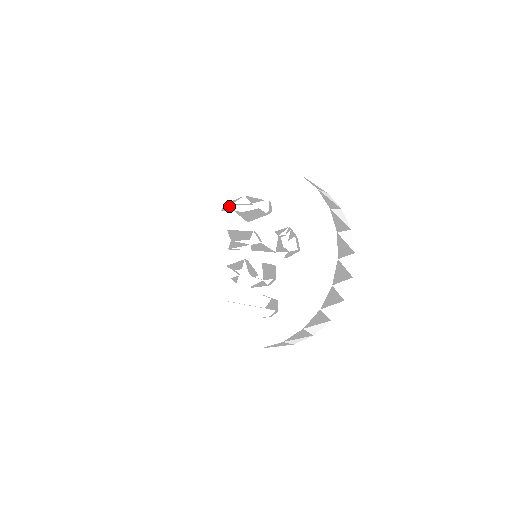
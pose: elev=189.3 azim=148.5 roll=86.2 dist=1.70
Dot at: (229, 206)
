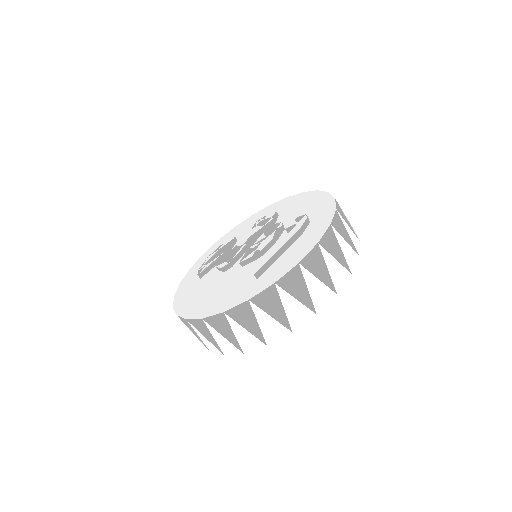
Dot at: (202, 268)
